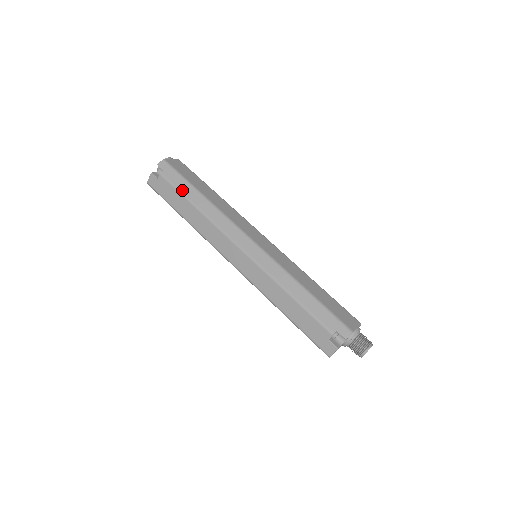
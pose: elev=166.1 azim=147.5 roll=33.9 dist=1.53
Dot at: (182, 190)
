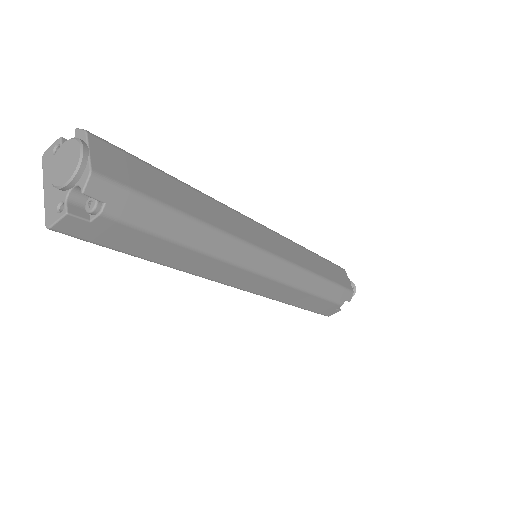
Dot at: (162, 230)
